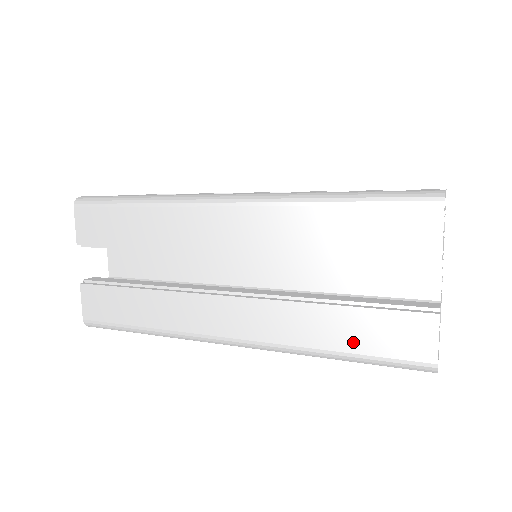
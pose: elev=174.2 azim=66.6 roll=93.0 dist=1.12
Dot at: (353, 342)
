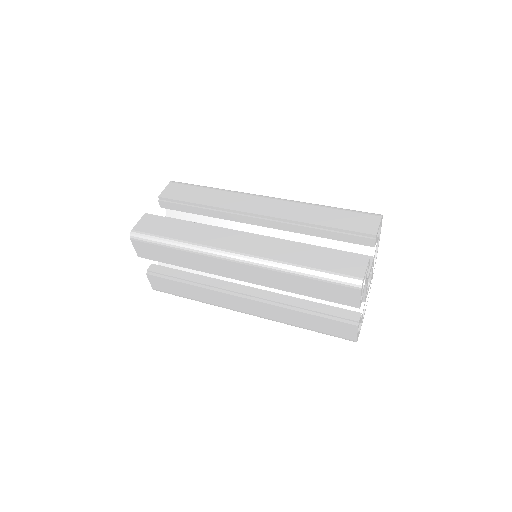
Dot at: (314, 327)
